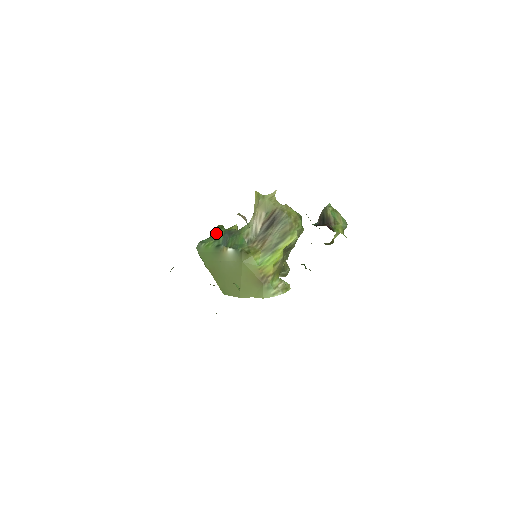
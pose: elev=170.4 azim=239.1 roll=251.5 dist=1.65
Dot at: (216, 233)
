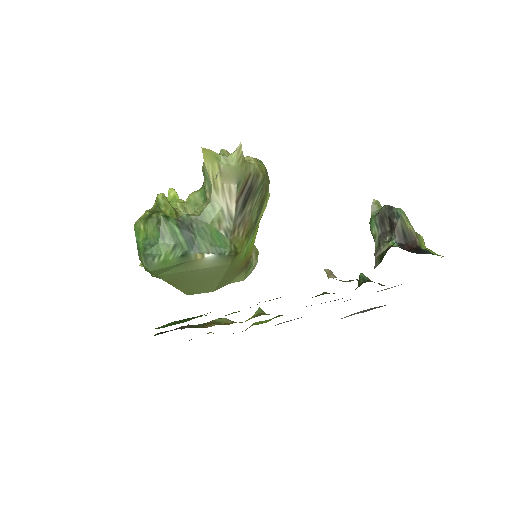
Dot at: (165, 233)
